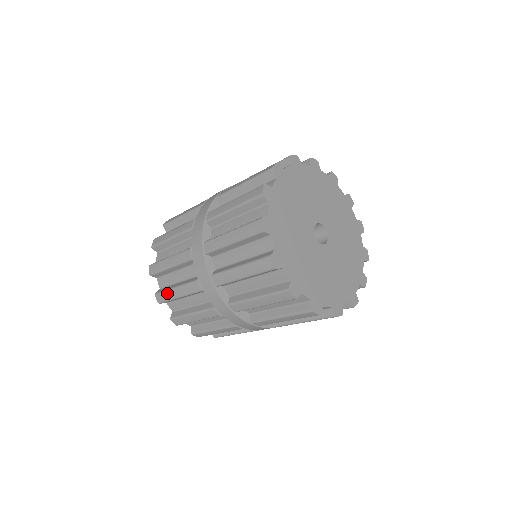
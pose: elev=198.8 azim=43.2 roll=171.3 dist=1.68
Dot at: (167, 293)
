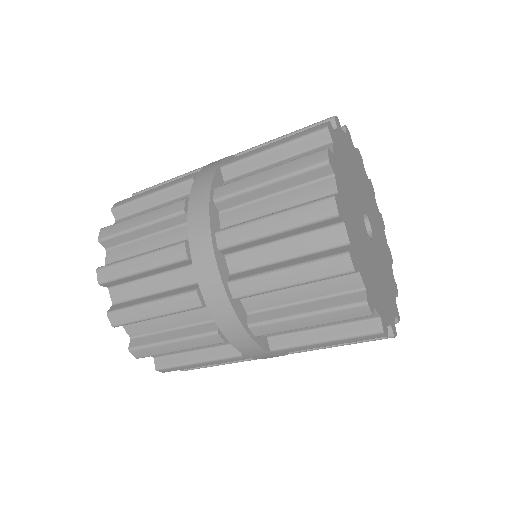
Dot at: (155, 348)
